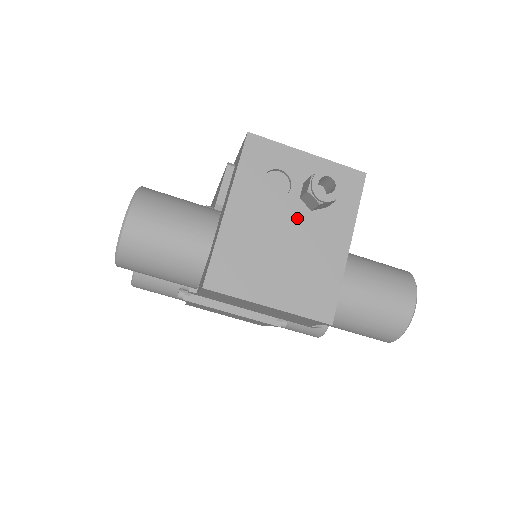
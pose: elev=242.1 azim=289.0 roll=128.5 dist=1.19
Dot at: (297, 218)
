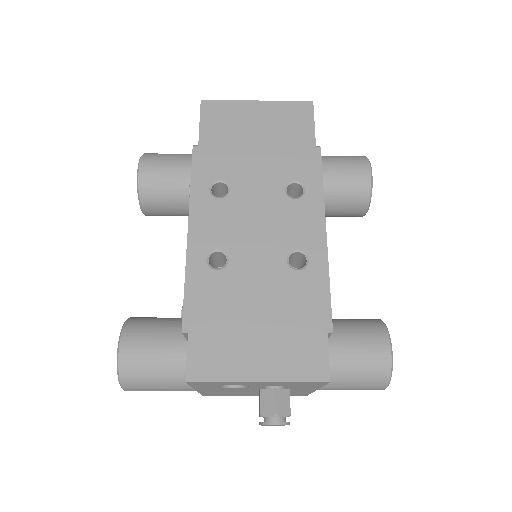
Dot at: occluded
